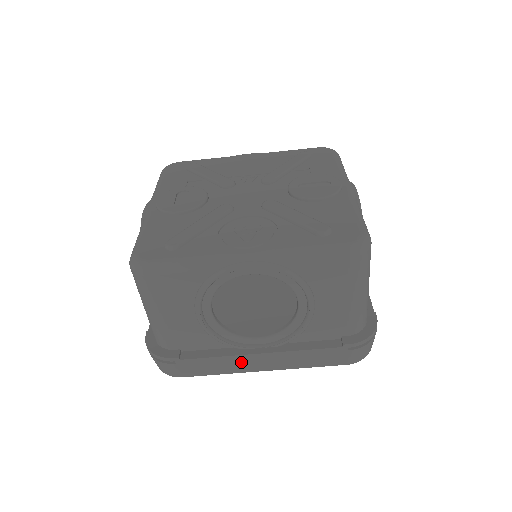
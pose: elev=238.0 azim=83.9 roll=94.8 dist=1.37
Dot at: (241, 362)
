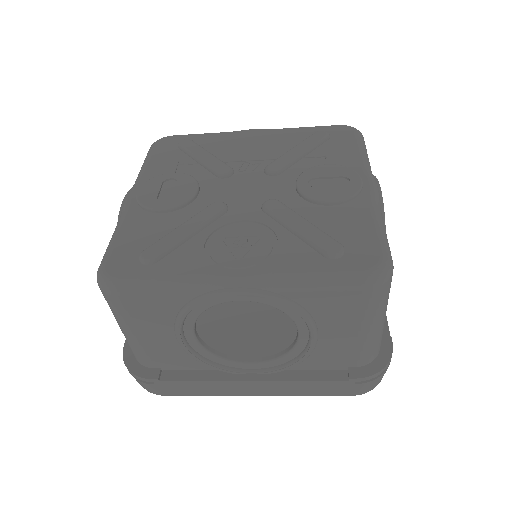
Dot at: (230, 387)
